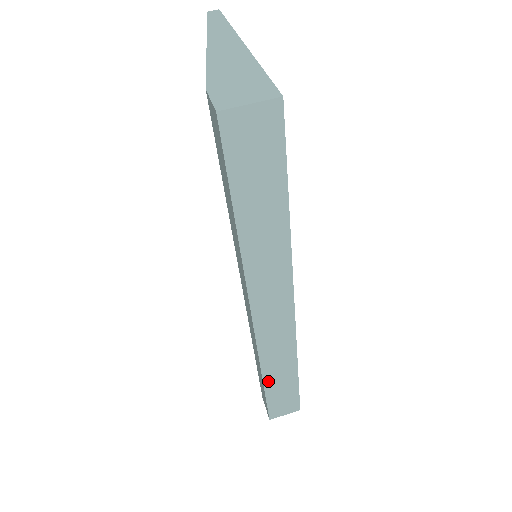
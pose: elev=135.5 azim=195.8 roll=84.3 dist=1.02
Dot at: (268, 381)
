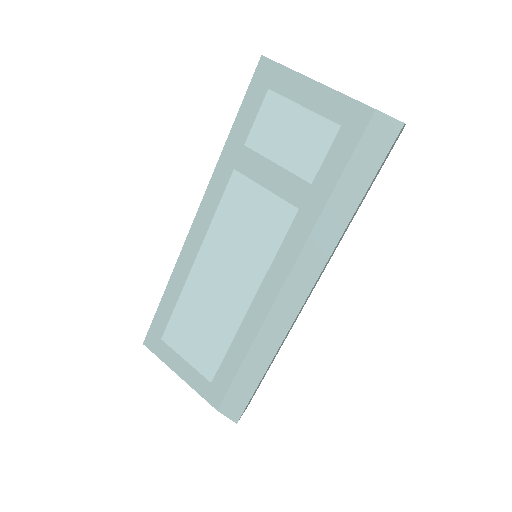
Dot at: (268, 367)
